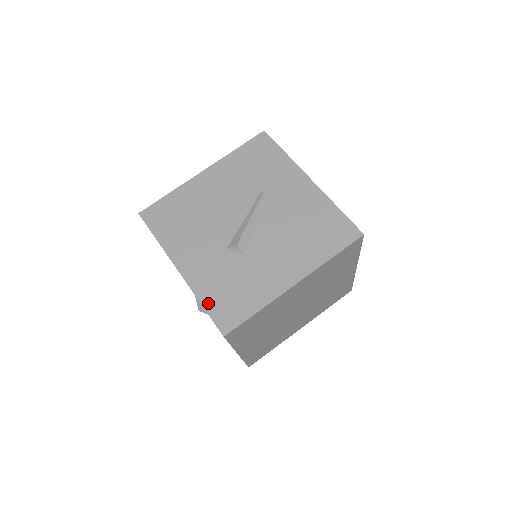
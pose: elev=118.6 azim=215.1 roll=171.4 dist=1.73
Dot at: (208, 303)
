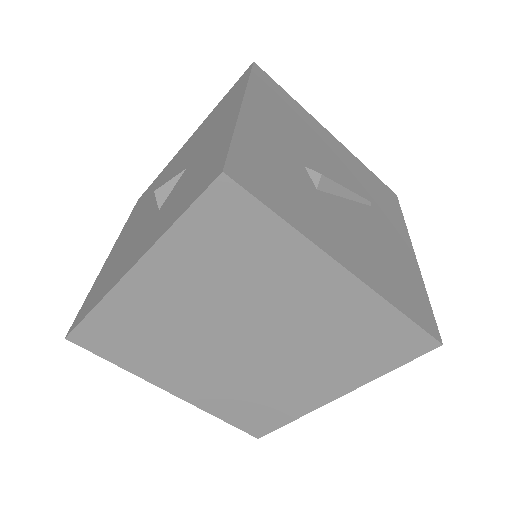
Dot at: (242, 144)
